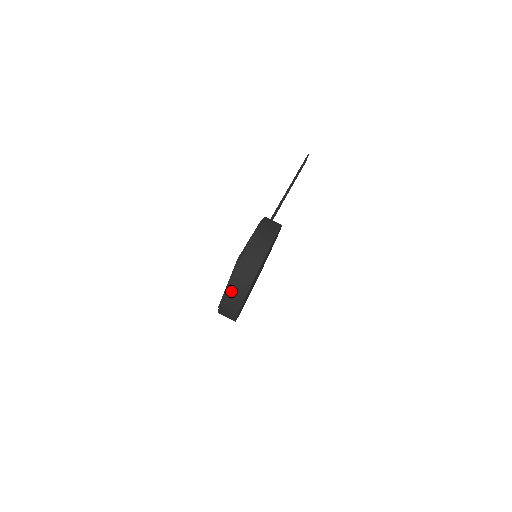
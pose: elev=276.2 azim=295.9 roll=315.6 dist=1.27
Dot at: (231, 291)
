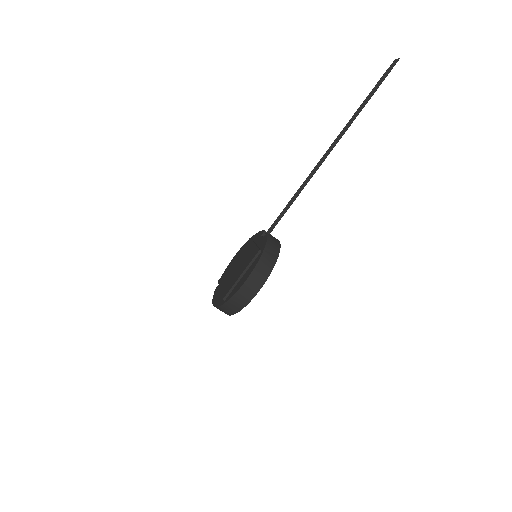
Dot at: (217, 308)
